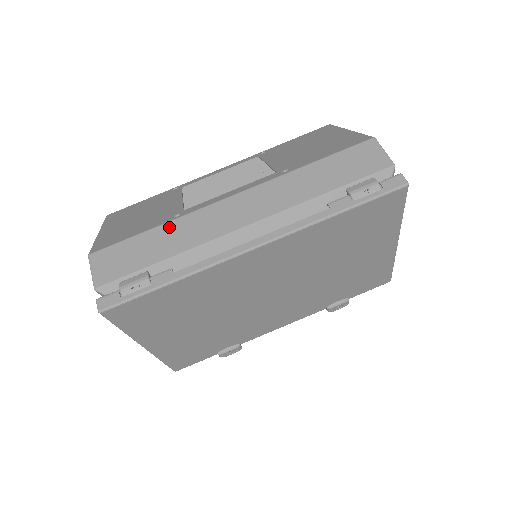
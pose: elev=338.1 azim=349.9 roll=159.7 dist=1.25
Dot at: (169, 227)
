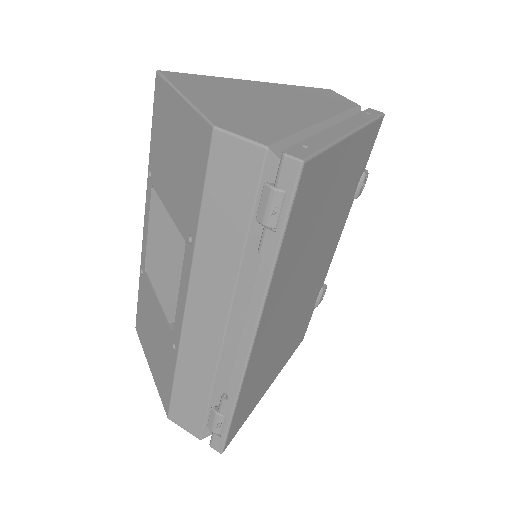
Dot at: (182, 366)
